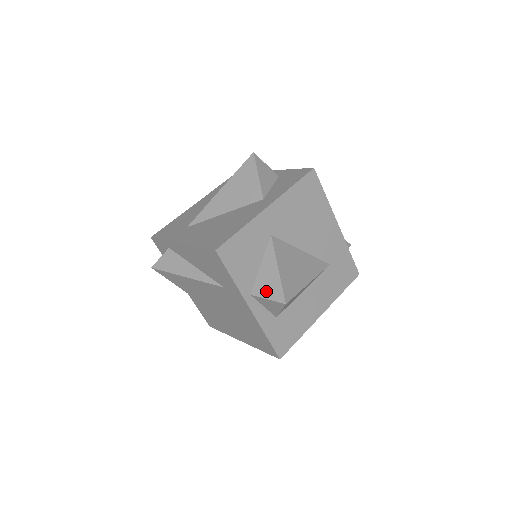
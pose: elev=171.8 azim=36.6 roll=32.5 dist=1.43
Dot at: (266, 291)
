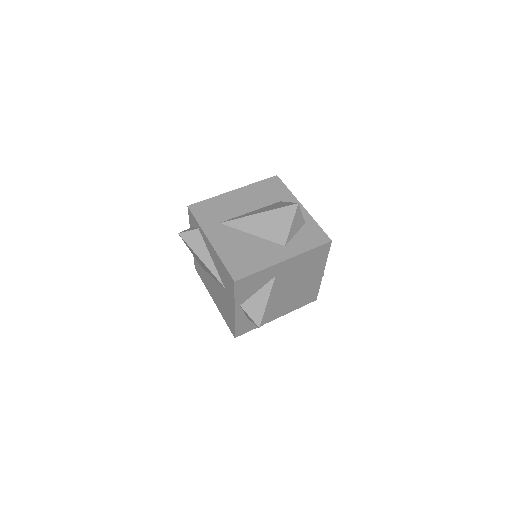
Dot at: (251, 311)
